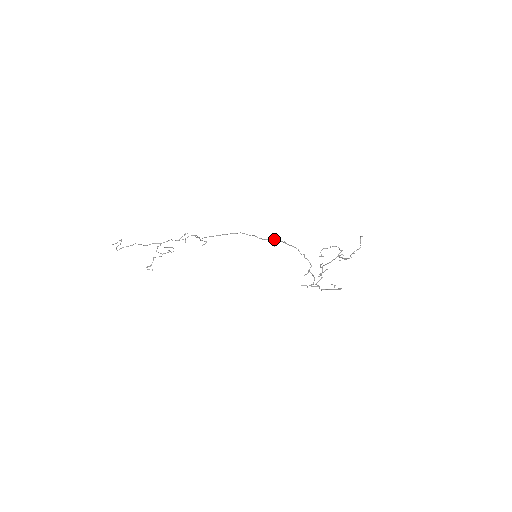
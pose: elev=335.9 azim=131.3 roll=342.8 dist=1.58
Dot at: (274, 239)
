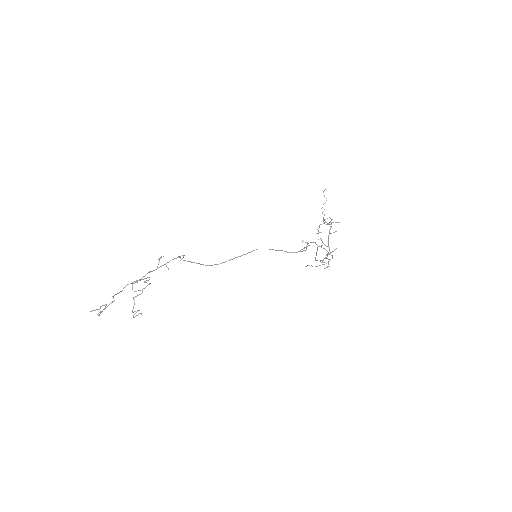
Dot at: (304, 248)
